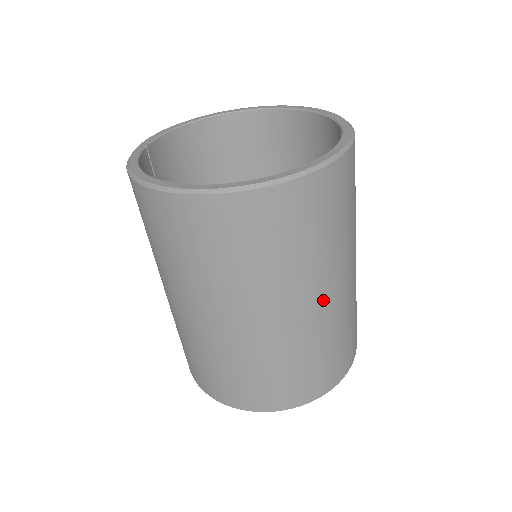
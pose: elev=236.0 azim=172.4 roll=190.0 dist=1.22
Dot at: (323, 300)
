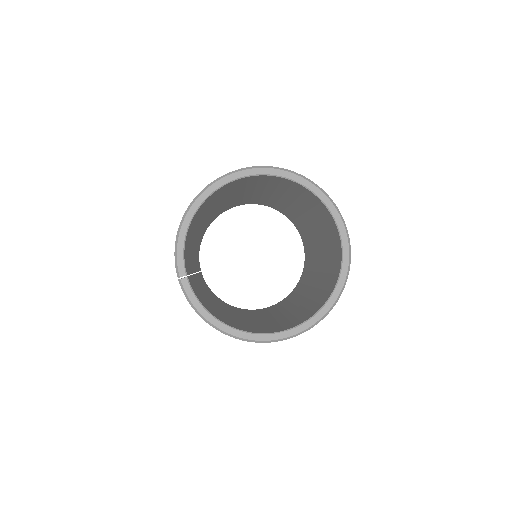
Dot at: occluded
